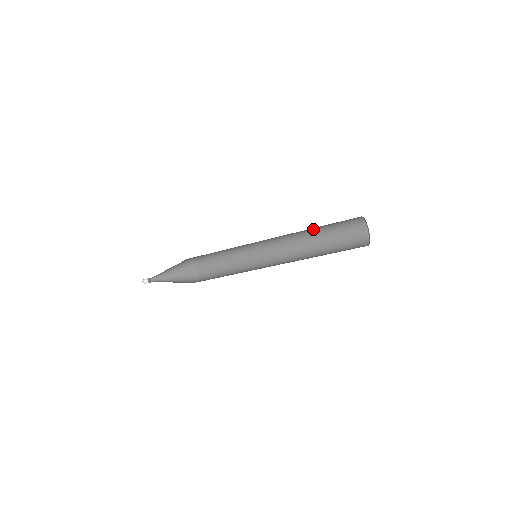
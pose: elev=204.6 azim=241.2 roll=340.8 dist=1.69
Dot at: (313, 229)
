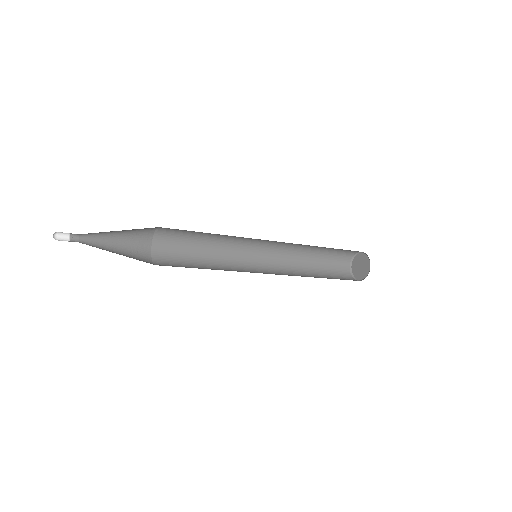
Dot at: occluded
